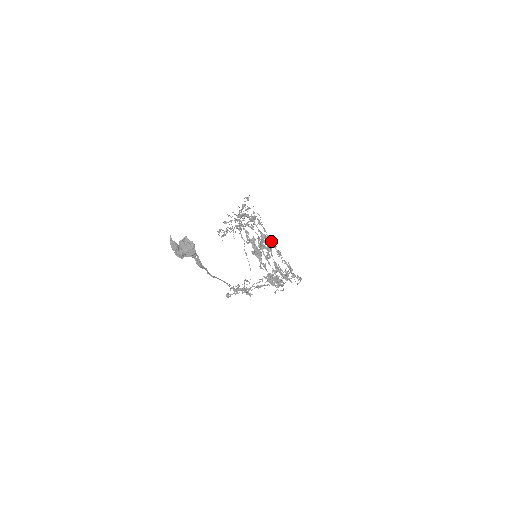
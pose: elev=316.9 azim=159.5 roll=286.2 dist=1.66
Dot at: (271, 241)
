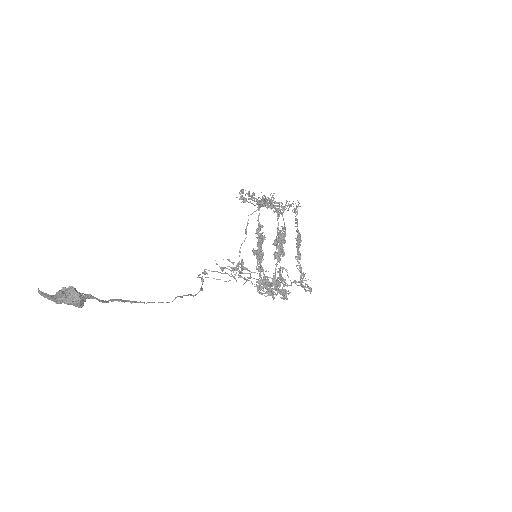
Dot at: (297, 238)
